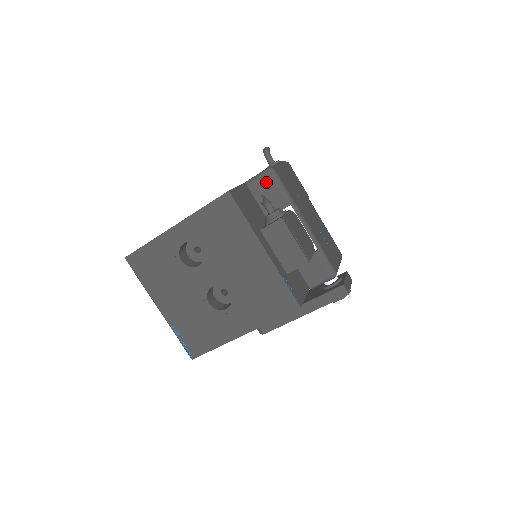
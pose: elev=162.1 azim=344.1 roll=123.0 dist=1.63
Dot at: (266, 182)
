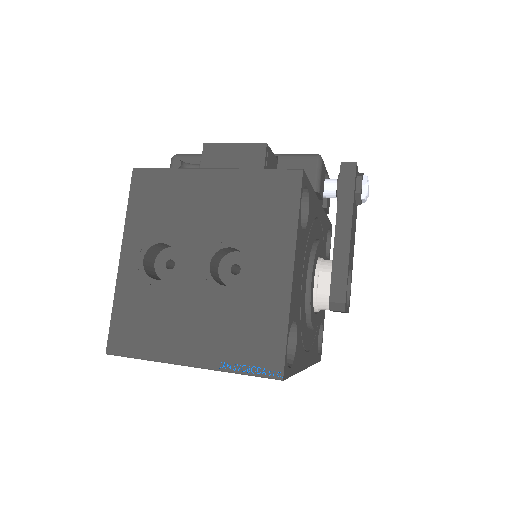
Dot at: occluded
